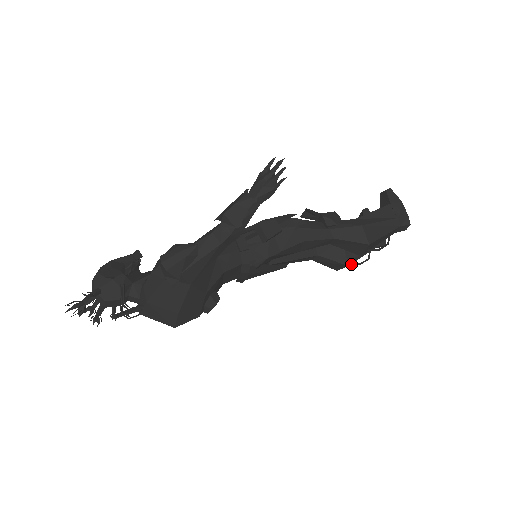
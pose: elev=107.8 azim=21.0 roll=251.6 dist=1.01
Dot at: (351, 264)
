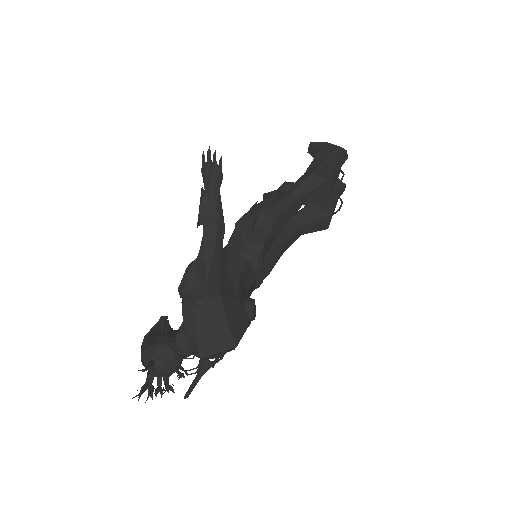
Dot at: (333, 214)
